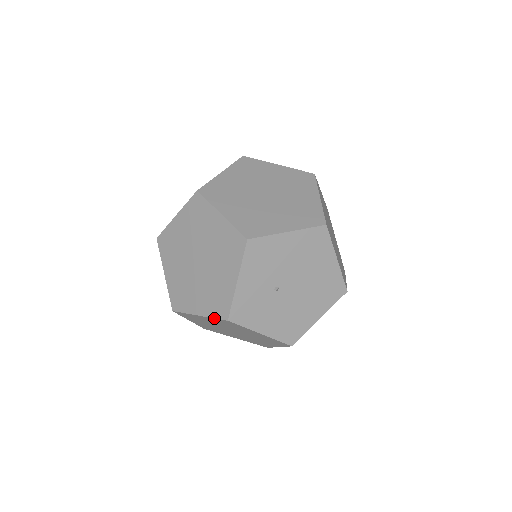
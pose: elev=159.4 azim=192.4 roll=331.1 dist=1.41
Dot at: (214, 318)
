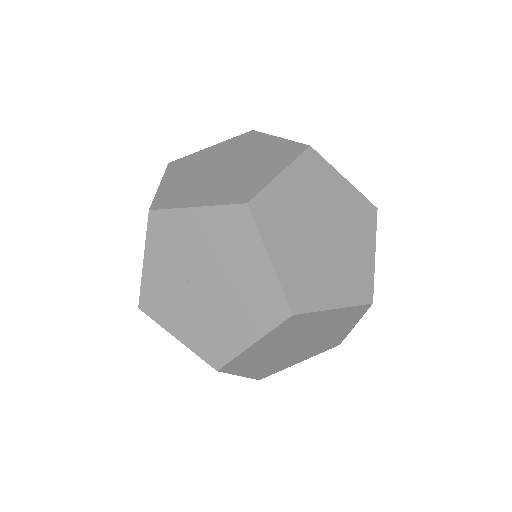
Dot at: occluded
